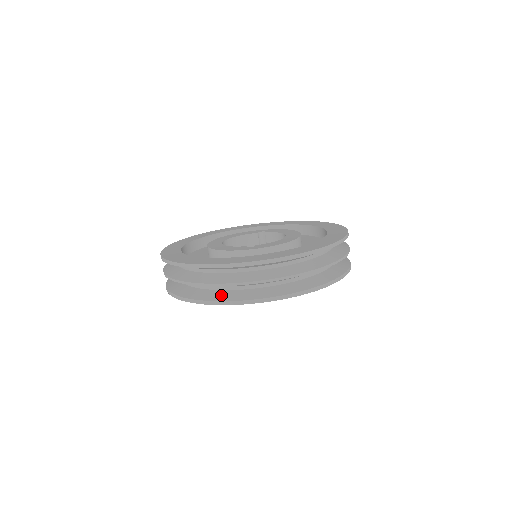
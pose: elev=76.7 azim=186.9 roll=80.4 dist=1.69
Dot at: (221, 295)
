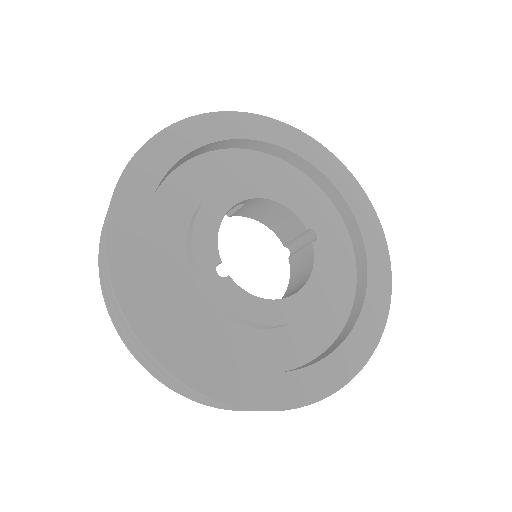
Dot at: occluded
